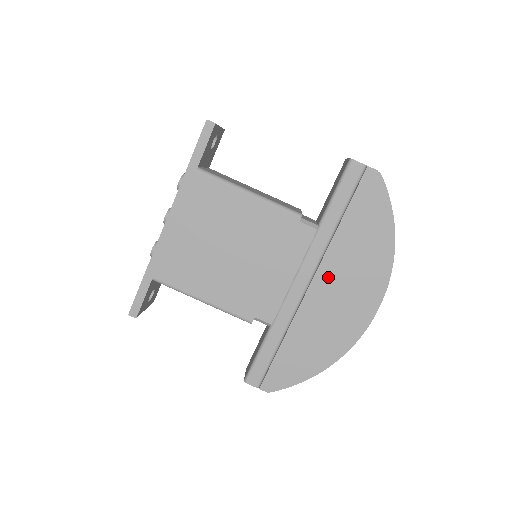
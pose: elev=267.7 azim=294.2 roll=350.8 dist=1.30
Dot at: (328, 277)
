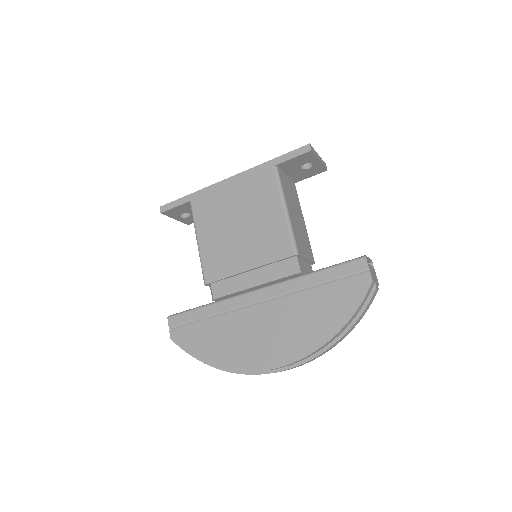
Dot at: (273, 312)
